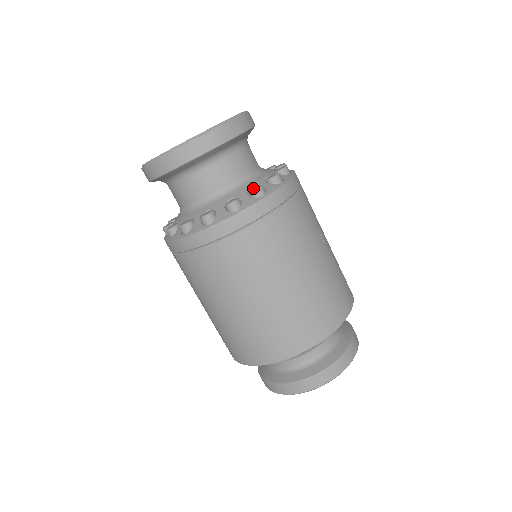
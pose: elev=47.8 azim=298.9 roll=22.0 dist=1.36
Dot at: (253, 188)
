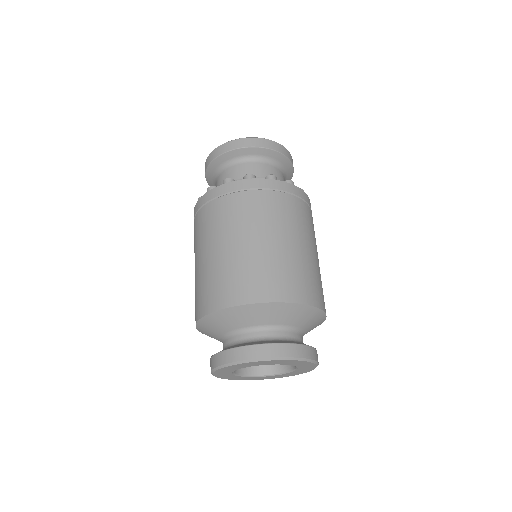
Dot at: (287, 181)
